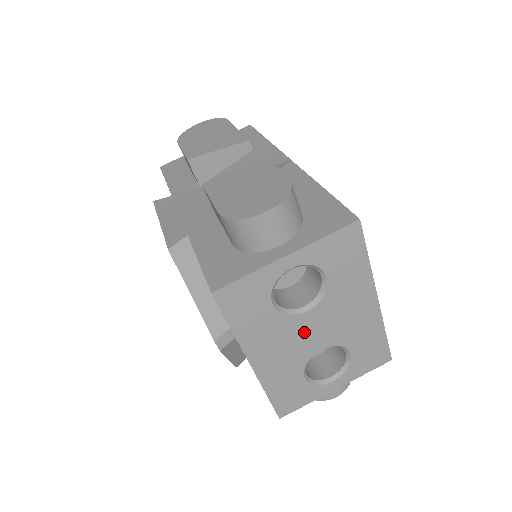
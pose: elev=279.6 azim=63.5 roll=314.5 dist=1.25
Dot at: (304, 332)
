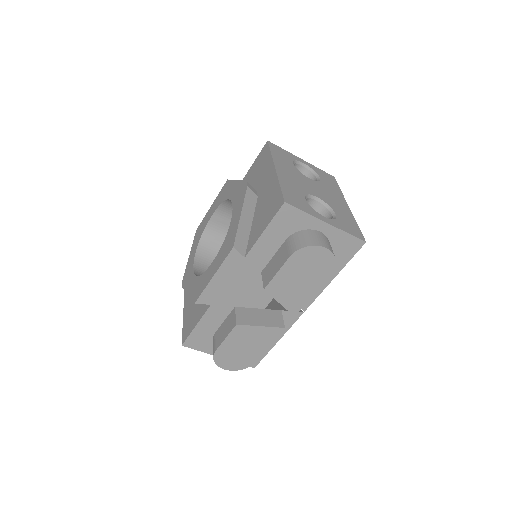
Dot at: occluded
